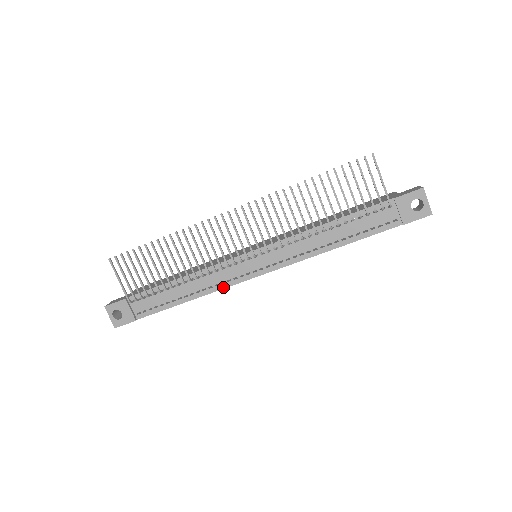
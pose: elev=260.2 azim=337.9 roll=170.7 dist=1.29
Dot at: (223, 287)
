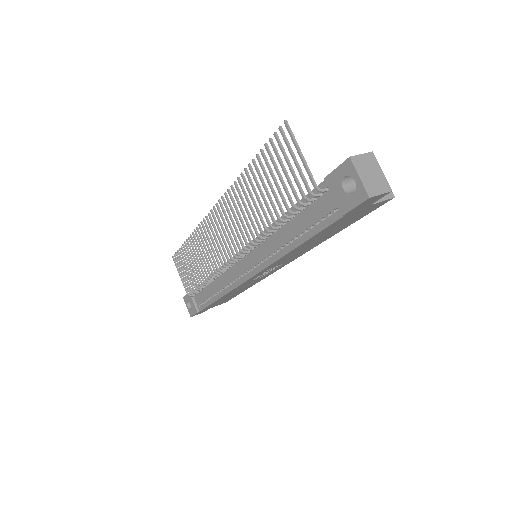
Dot at: (232, 288)
